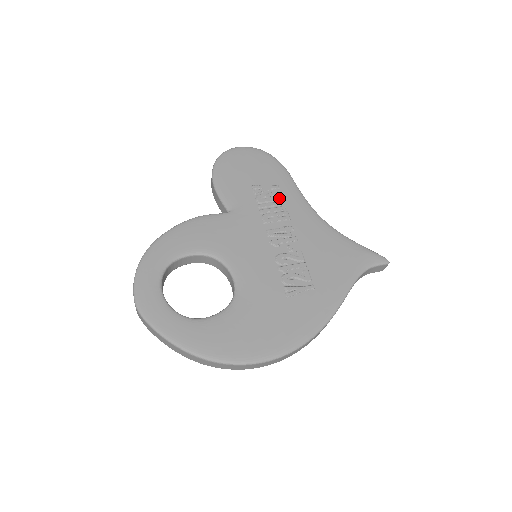
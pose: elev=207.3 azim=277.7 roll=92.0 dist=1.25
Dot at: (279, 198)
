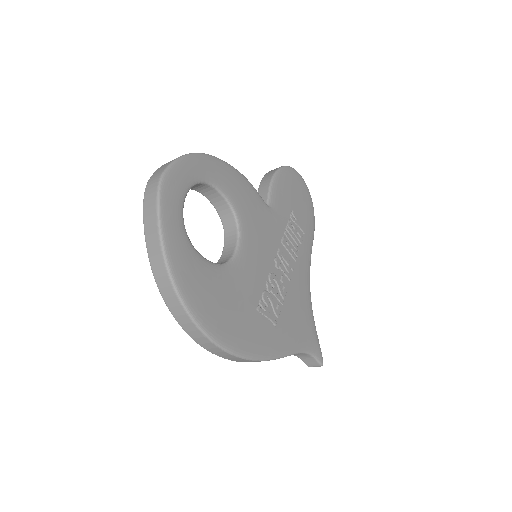
Dot at: (300, 239)
